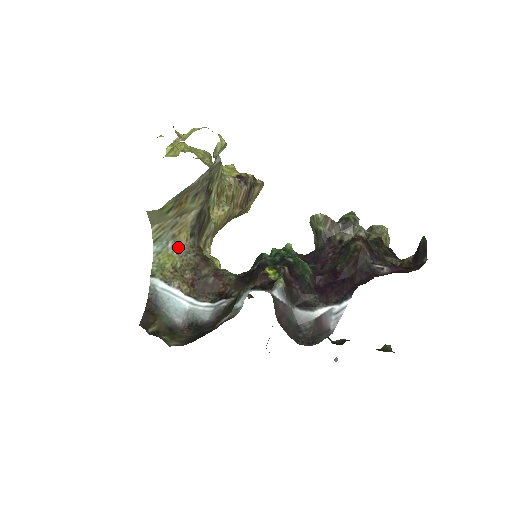
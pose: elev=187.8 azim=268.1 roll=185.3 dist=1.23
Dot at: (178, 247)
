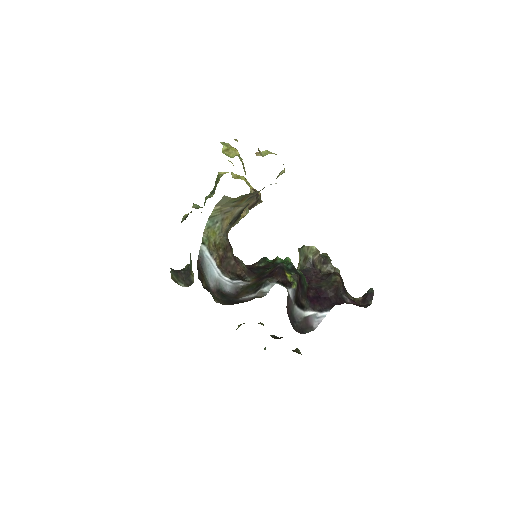
Dot at: (221, 228)
